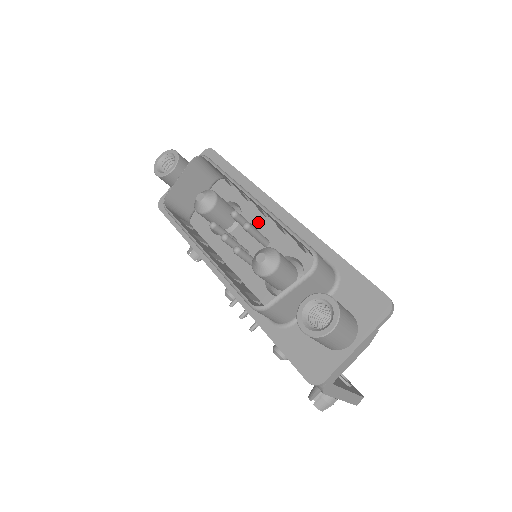
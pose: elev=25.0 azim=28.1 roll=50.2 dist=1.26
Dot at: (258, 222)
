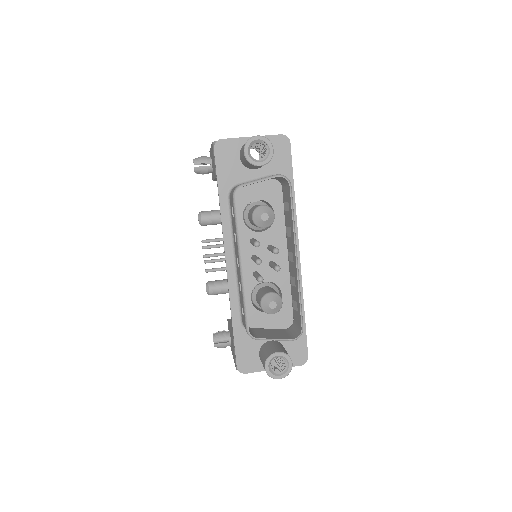
Dot at: (278, 243)
